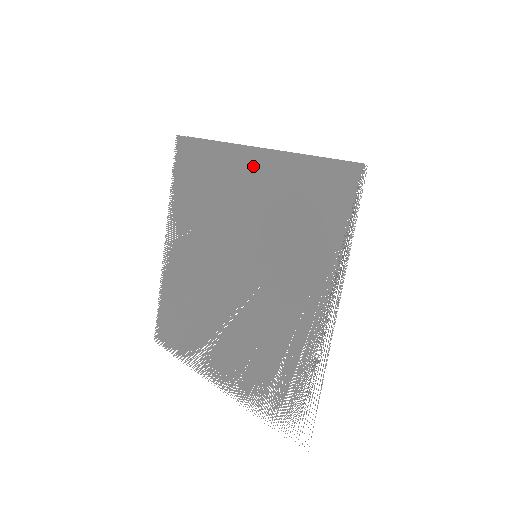
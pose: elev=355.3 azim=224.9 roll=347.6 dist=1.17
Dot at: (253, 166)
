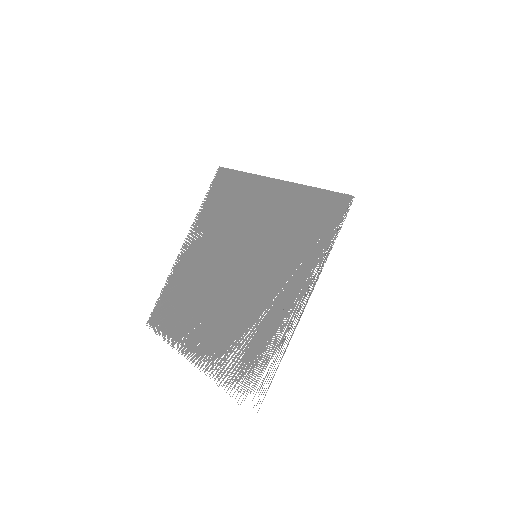
Dot at: (272, 191)
